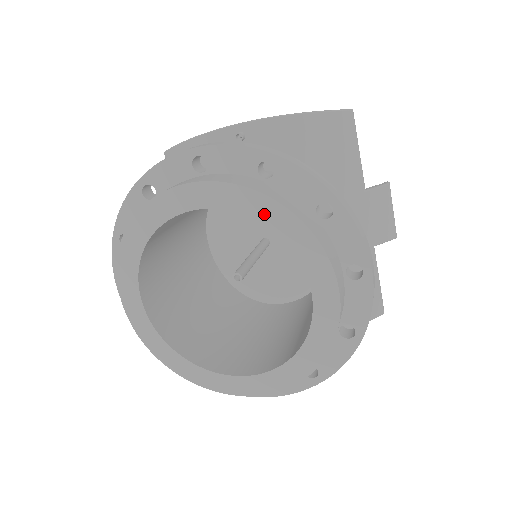
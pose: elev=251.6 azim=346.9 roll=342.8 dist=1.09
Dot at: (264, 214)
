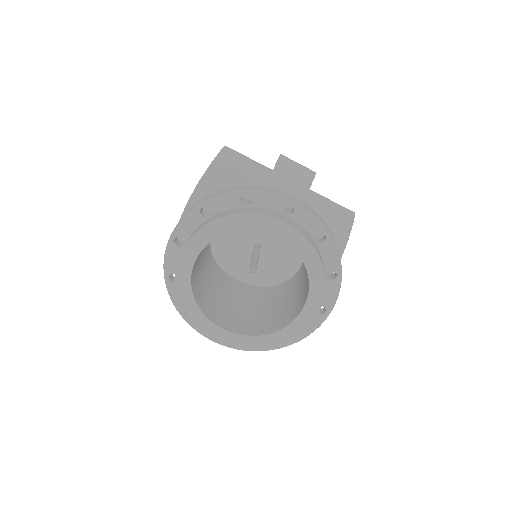
Dot at: (221, 229)
